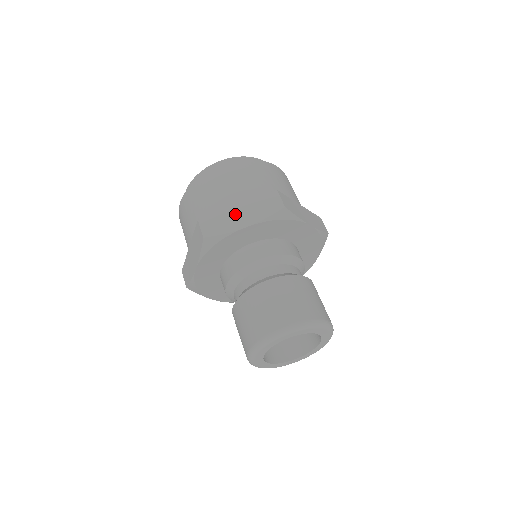
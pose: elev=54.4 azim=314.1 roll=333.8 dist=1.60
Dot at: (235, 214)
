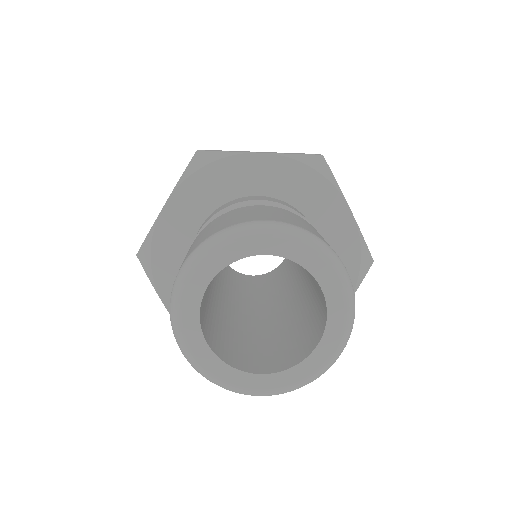
Dot at: occluded
